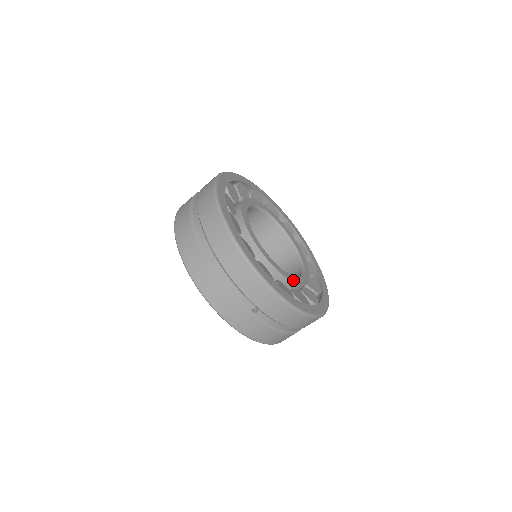
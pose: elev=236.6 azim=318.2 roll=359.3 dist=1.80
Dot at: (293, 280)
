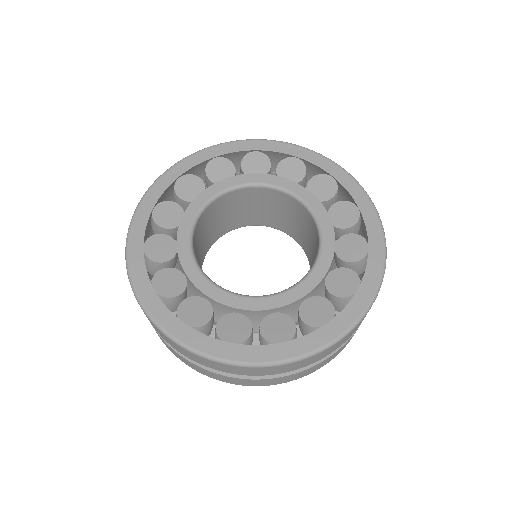
Dot at: (290, 297)
